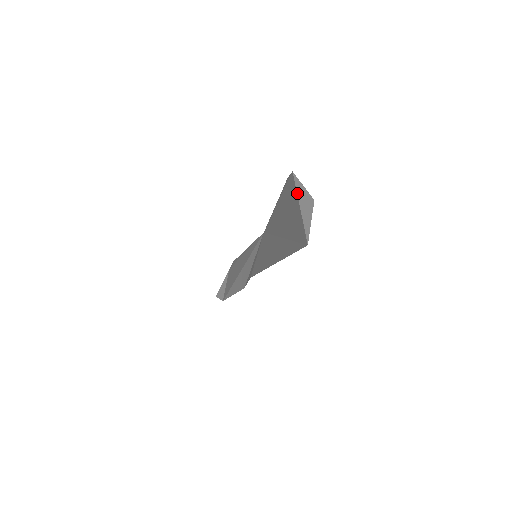
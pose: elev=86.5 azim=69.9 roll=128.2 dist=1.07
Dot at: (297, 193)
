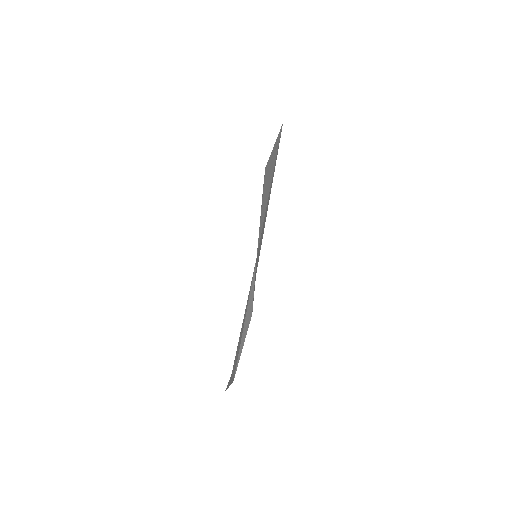
Dot at: (271, 153)
